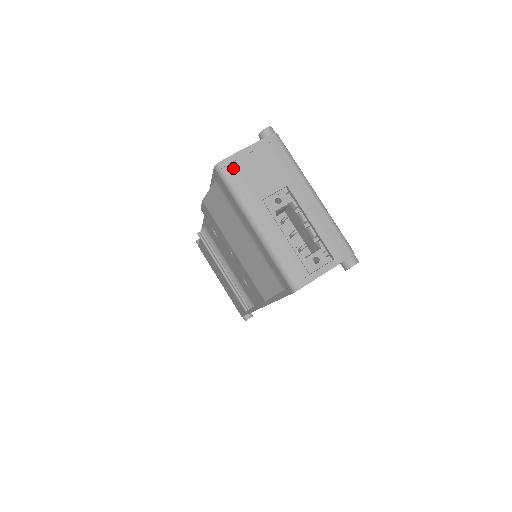
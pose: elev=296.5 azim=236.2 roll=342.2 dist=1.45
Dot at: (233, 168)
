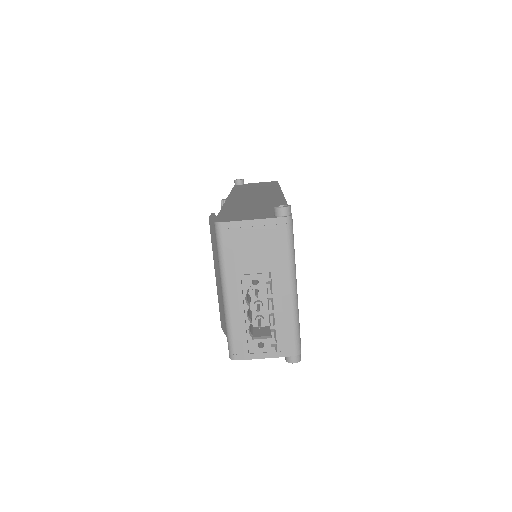
Dot at: (229, 234)
